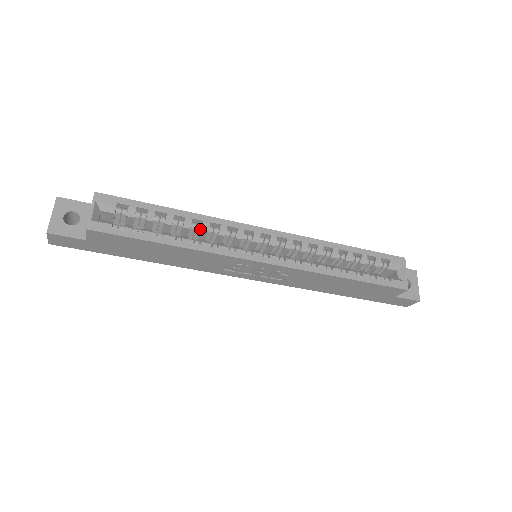
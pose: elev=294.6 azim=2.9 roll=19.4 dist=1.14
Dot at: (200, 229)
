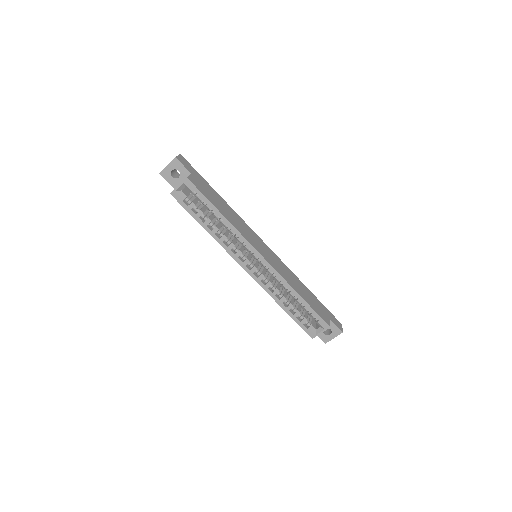
Dot at: (228, 230)
